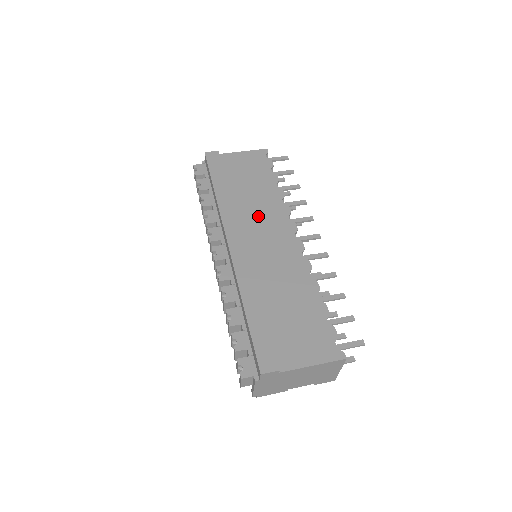
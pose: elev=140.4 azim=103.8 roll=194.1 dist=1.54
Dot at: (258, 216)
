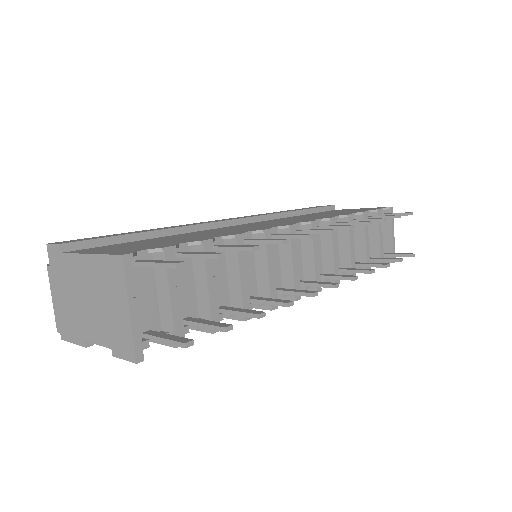
Dot at: (290, 219)
